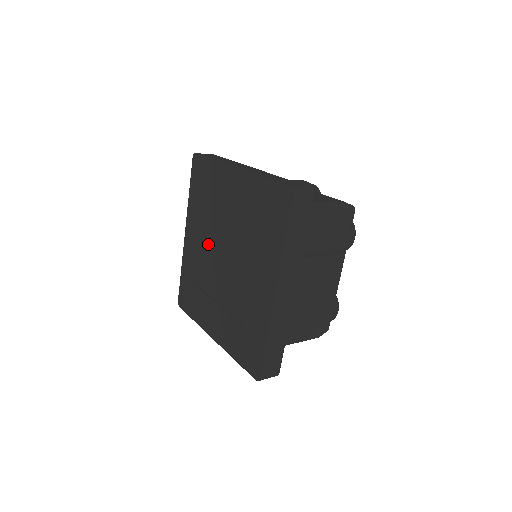
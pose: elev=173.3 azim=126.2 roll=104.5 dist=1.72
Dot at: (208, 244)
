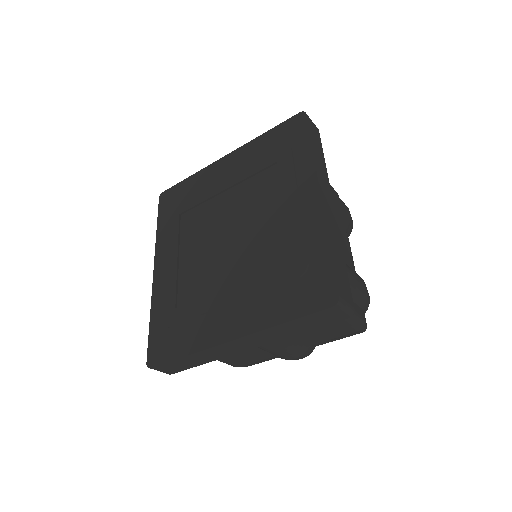
Dot at: (198, 245)
